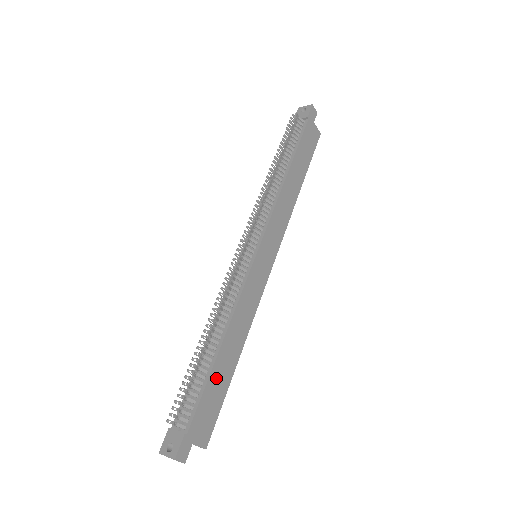
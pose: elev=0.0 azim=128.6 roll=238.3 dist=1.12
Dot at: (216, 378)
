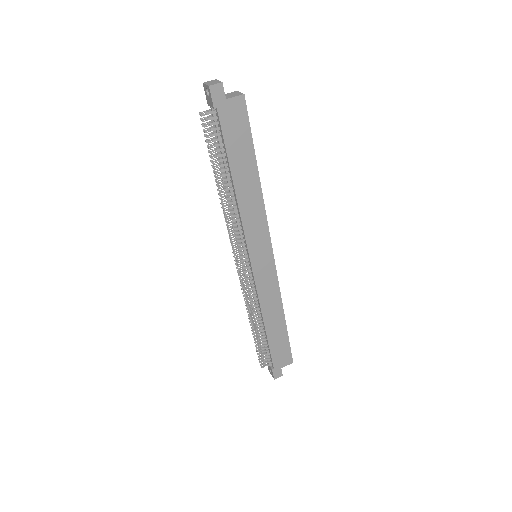
Dot at: (274, 339)
